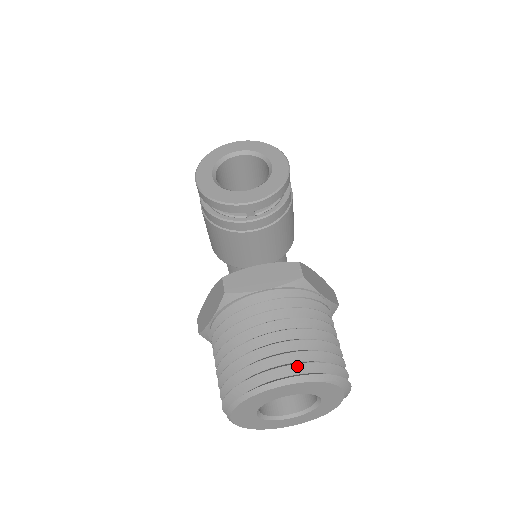
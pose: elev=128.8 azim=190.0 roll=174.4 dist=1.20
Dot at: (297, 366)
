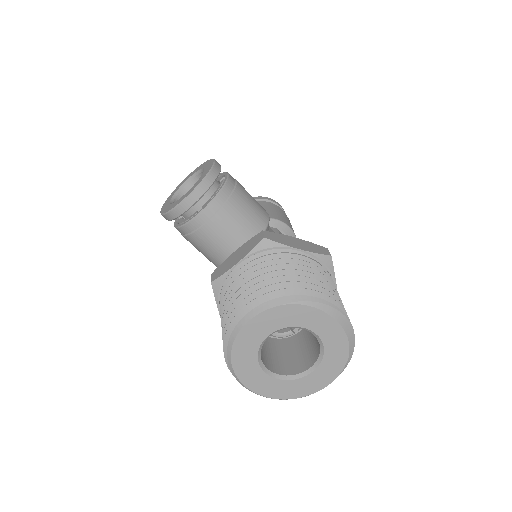
Dot at: (257, 300)
